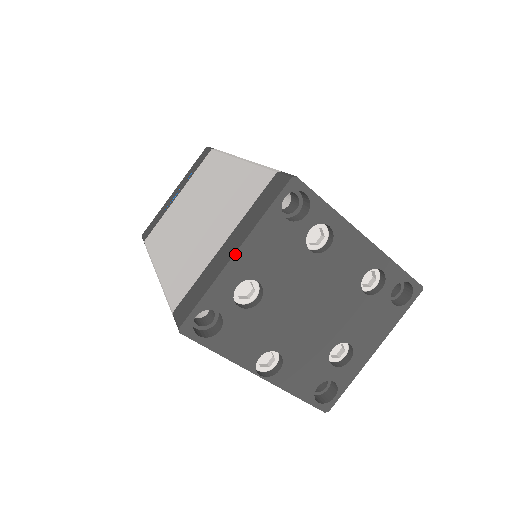
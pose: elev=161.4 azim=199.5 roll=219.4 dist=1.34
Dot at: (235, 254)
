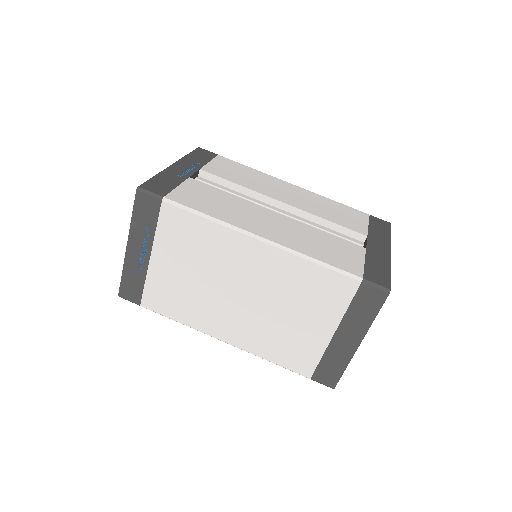
Dot at: (359, 345)
